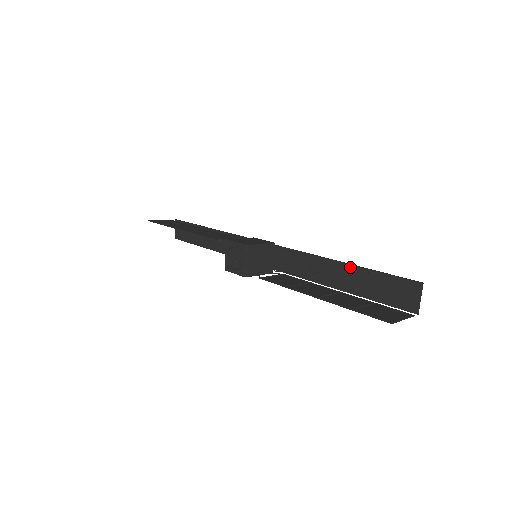
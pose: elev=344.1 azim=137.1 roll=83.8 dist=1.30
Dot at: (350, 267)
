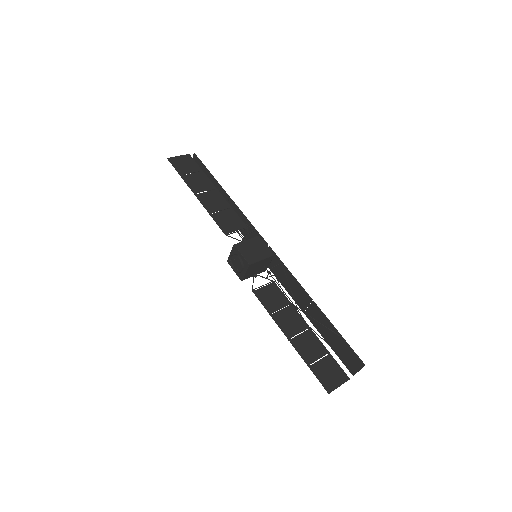
Dot at: (323, 316)
